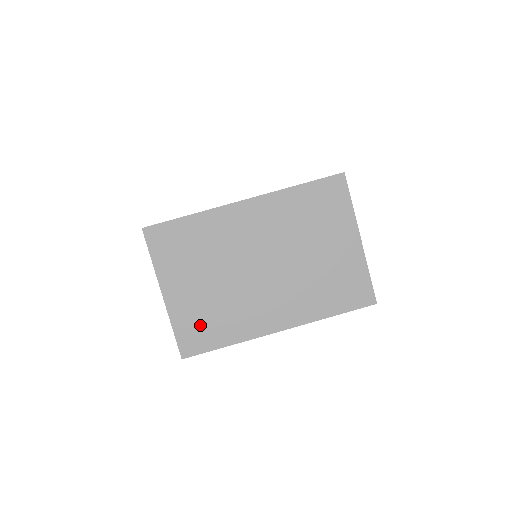
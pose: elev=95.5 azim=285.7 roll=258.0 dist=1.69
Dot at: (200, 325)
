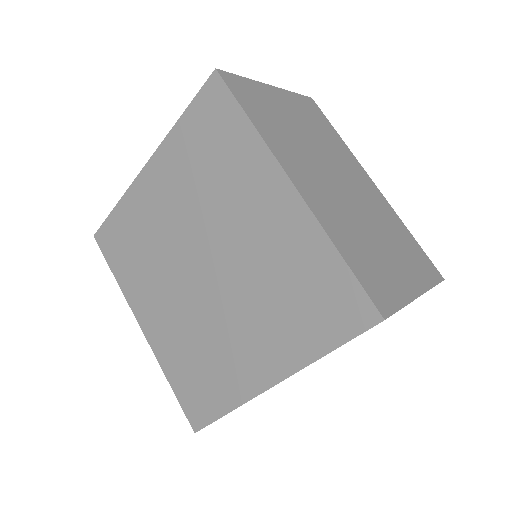
Dot at: occluded
